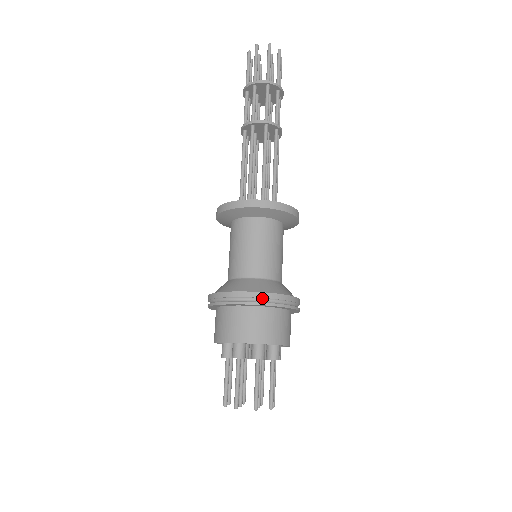
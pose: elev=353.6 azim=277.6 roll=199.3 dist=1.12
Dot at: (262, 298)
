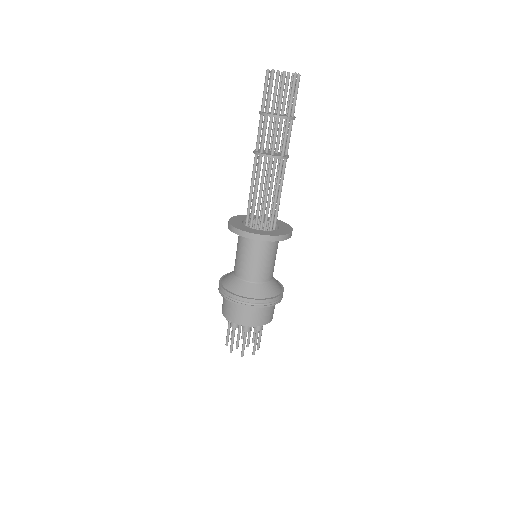
Dot at: (272, 301)
